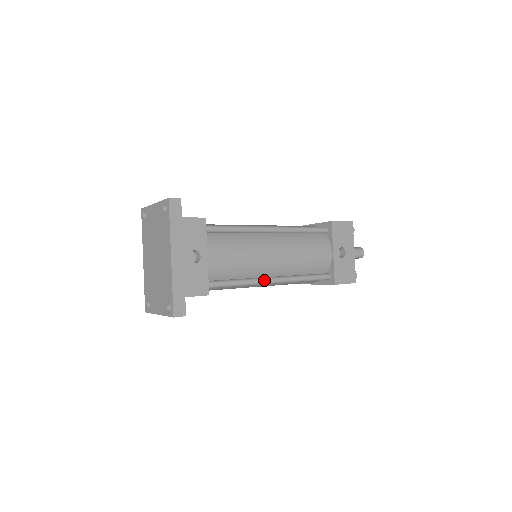
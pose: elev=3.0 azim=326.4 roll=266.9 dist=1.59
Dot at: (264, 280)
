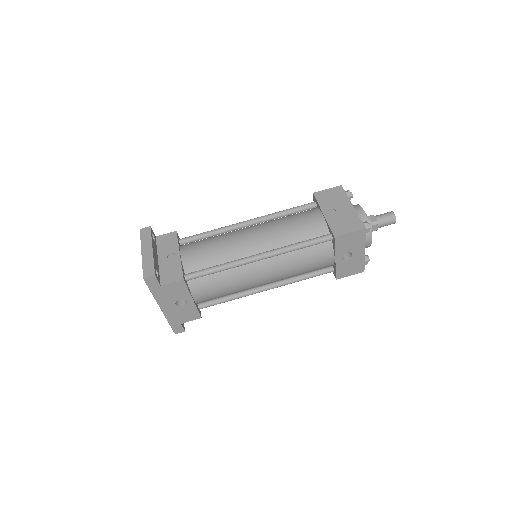
Dot at: (256, 292)
